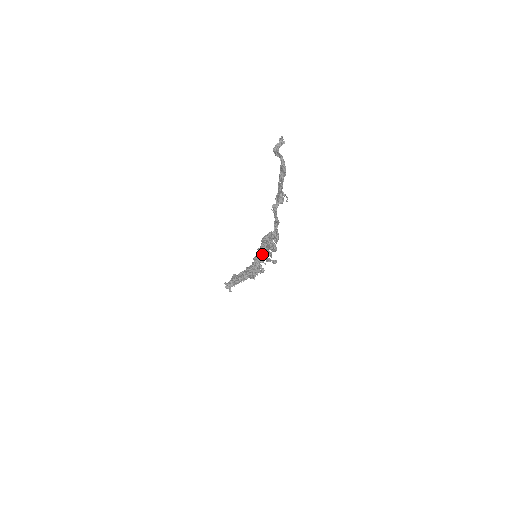
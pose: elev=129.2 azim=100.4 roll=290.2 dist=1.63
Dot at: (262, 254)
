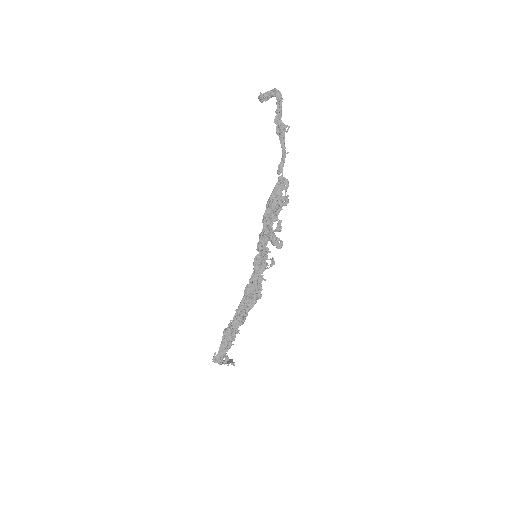
Dot at: (263, 247)
